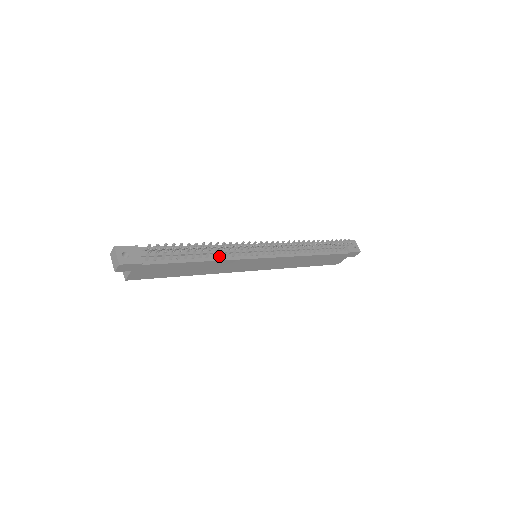
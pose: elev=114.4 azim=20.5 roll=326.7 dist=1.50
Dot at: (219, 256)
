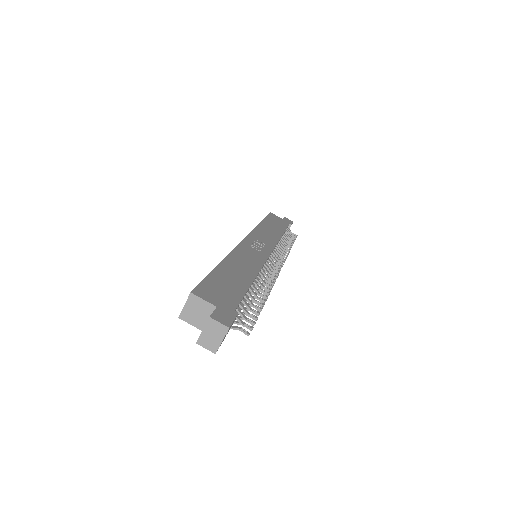
Dot at: occluded
